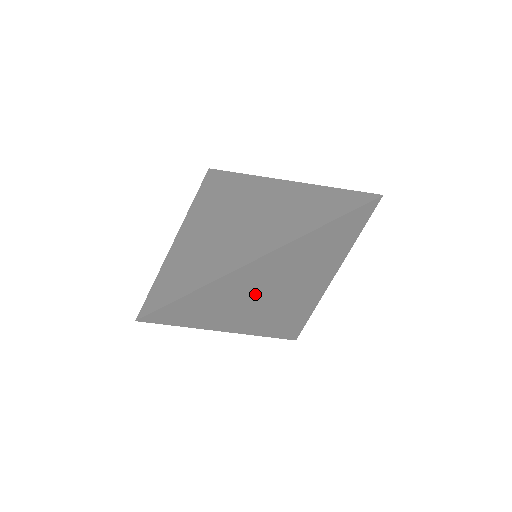
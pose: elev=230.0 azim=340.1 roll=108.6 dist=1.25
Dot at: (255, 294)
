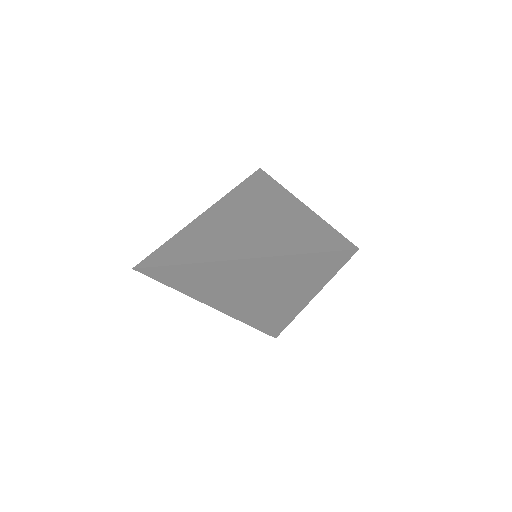
Dot at: (235, 286)
